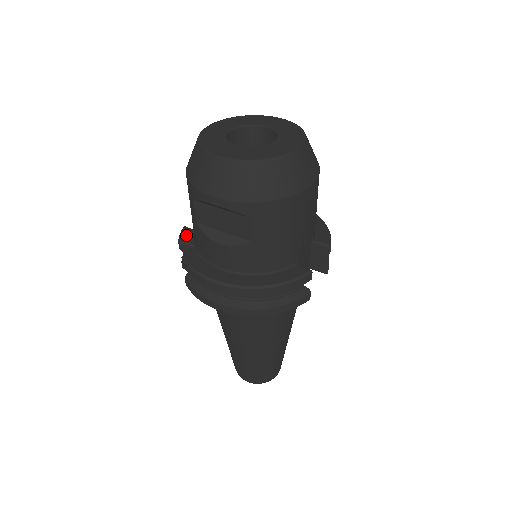
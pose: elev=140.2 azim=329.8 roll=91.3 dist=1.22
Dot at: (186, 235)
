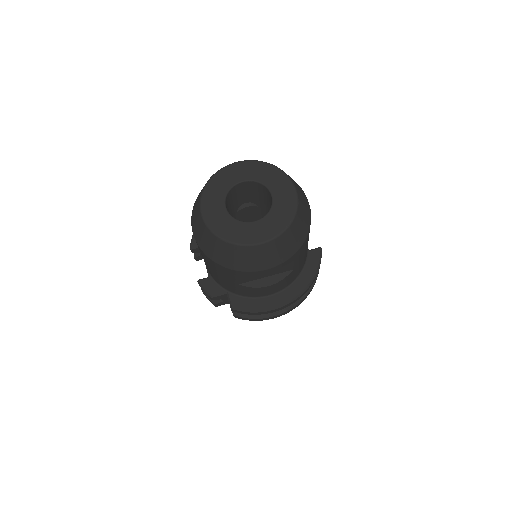
Dot at: (210, 288)
